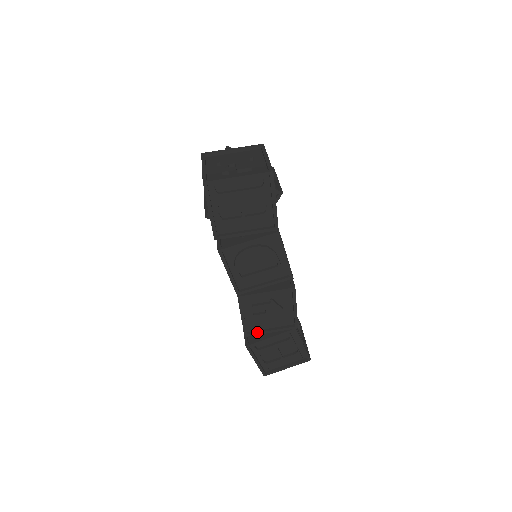
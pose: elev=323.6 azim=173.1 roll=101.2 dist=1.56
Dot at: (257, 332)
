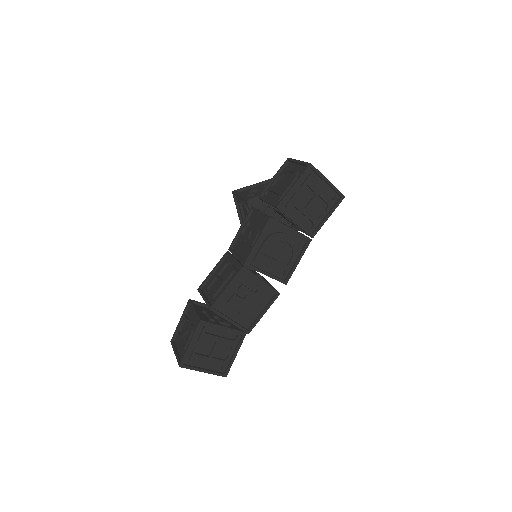
Dot at: (221, 313)
